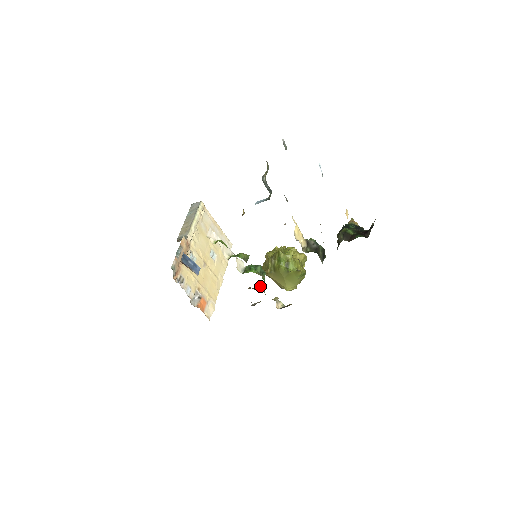
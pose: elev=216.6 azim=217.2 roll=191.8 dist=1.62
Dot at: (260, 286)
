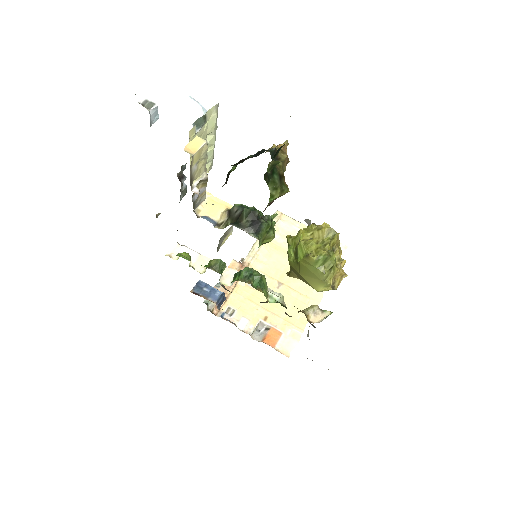
Dot at: (273, 296)
